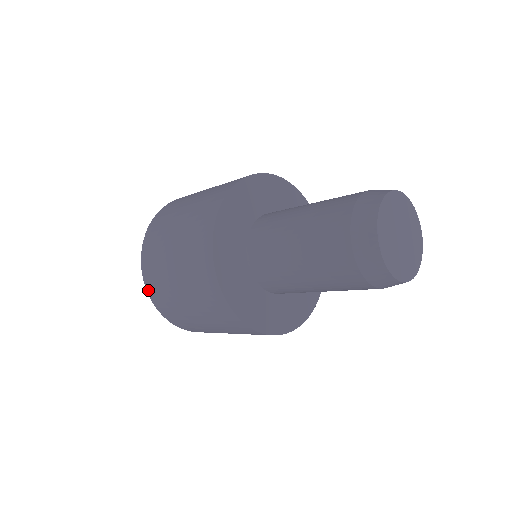
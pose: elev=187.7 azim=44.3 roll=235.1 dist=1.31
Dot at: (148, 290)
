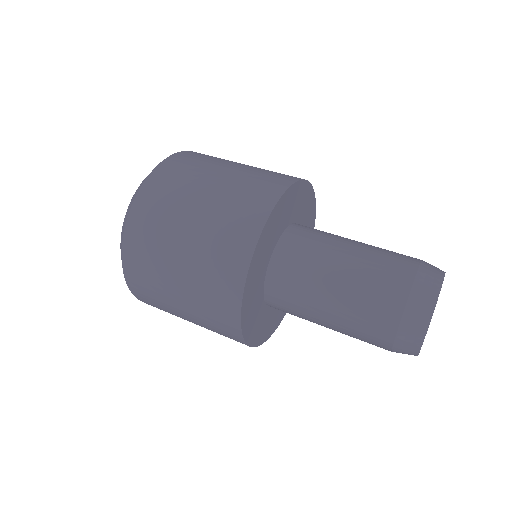
Dot at: (138, 299)
